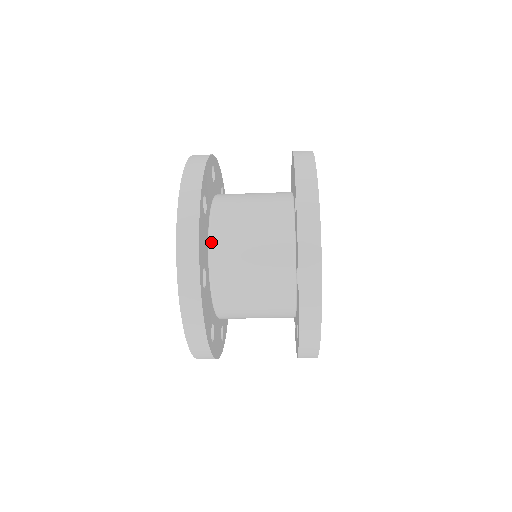
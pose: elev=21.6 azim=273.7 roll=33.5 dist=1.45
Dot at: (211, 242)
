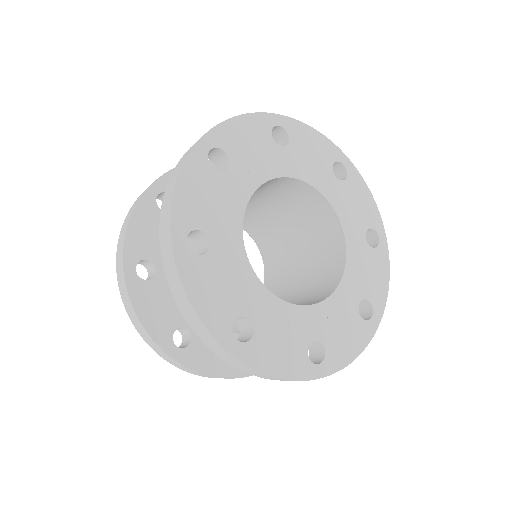
Dot at: occluded
